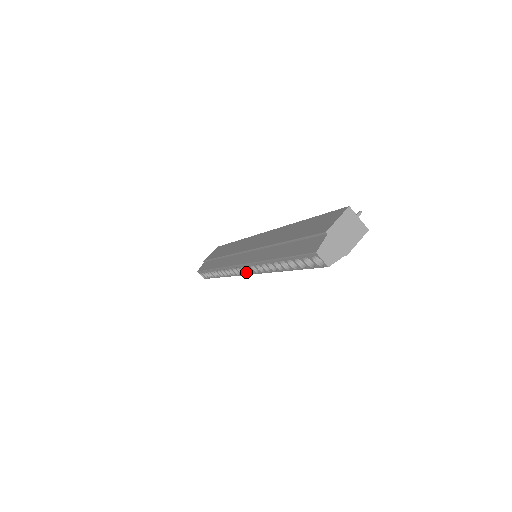
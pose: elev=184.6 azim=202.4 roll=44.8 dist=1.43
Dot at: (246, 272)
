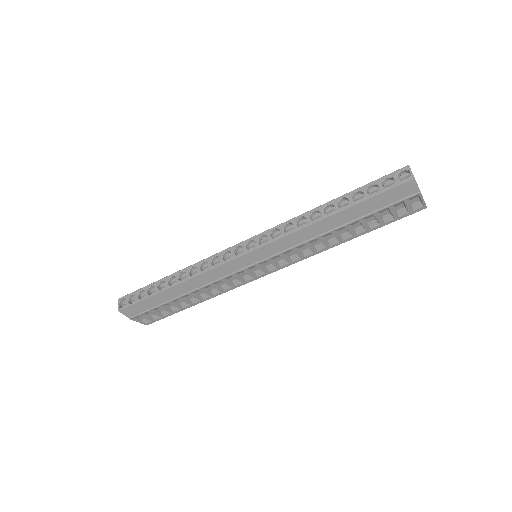
Dot at: (248, 250)
